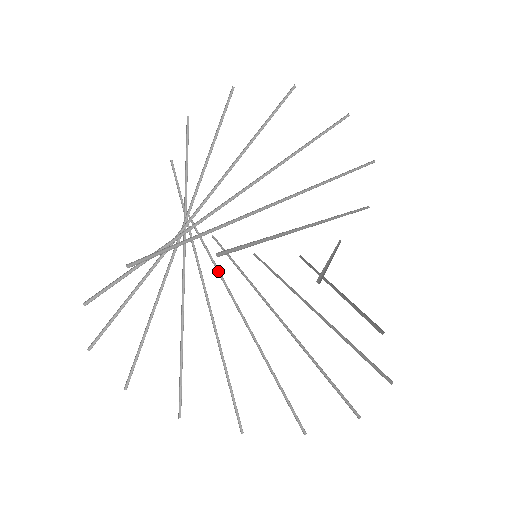
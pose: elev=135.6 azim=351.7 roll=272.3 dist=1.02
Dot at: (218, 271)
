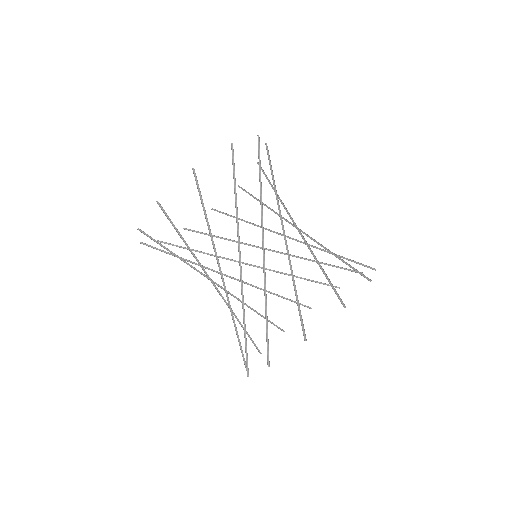
Dot at: (209, 269)
